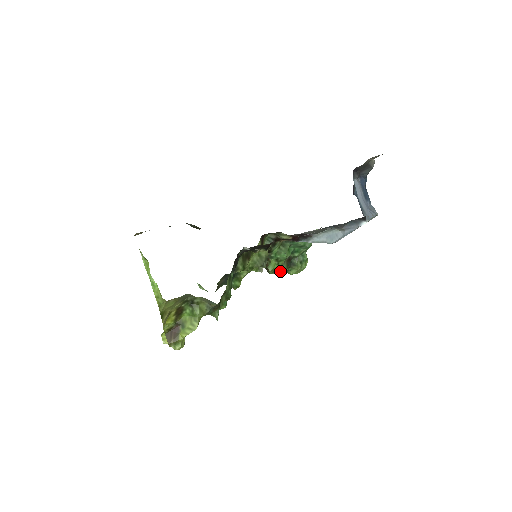
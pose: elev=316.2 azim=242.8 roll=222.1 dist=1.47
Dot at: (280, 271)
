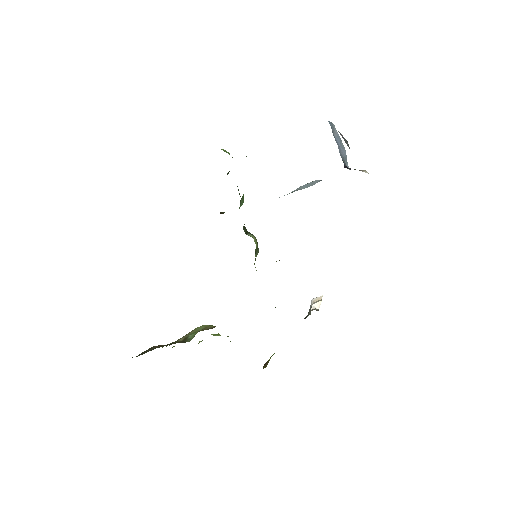
Dot at: occluded
